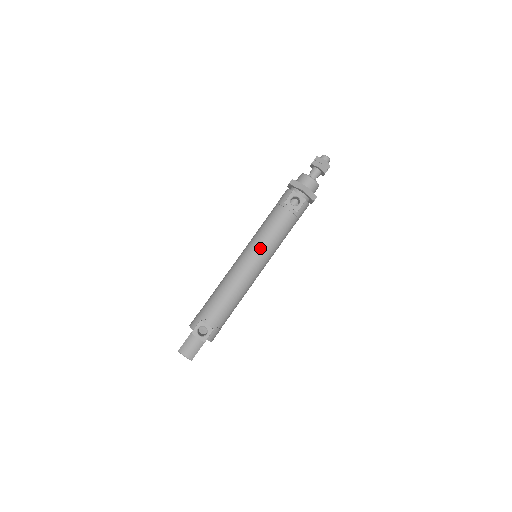
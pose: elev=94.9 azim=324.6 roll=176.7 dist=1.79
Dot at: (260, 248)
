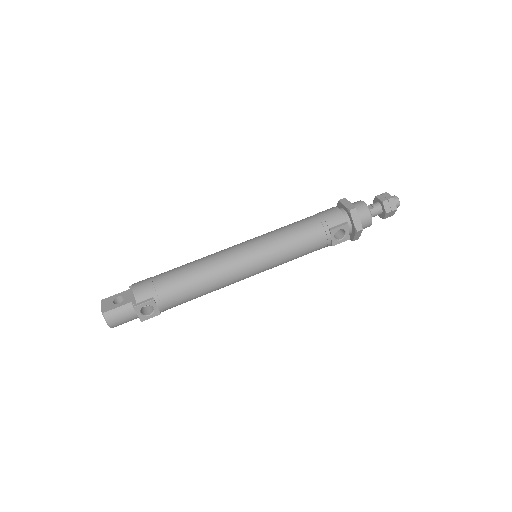
Dot at: (271, 260)
